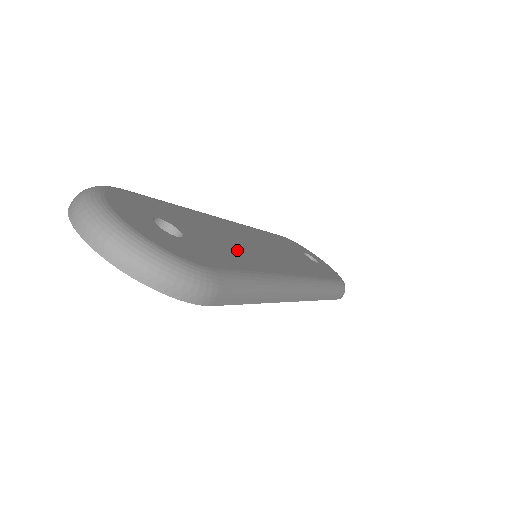
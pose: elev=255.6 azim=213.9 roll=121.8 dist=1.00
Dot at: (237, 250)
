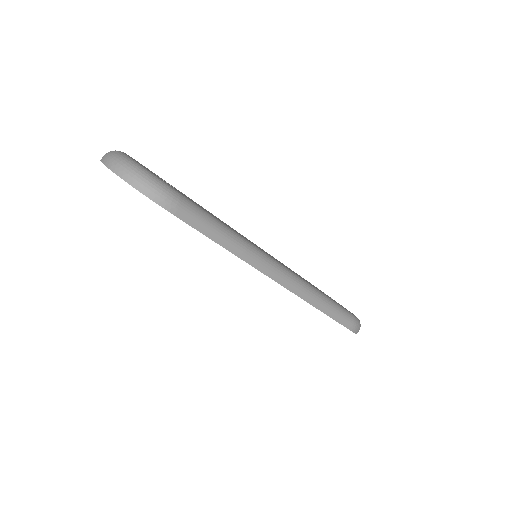
Dot at: (224, 223)
